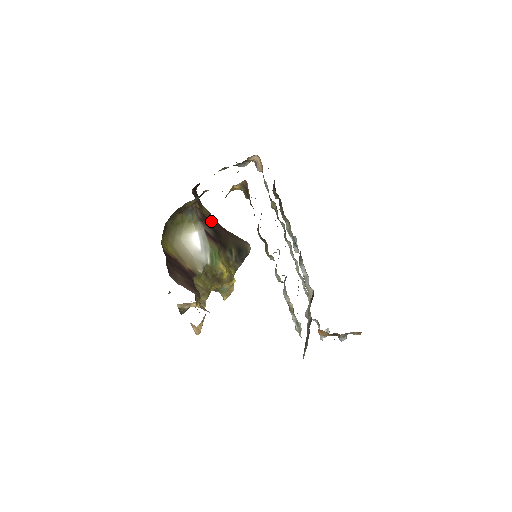
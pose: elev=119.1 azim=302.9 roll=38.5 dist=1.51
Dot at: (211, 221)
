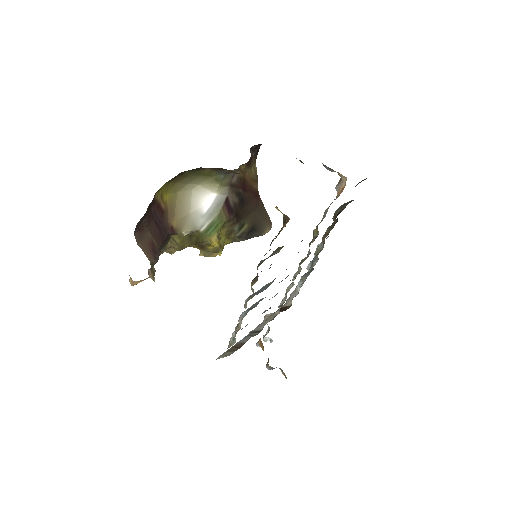
Dot at: (248, 186)
